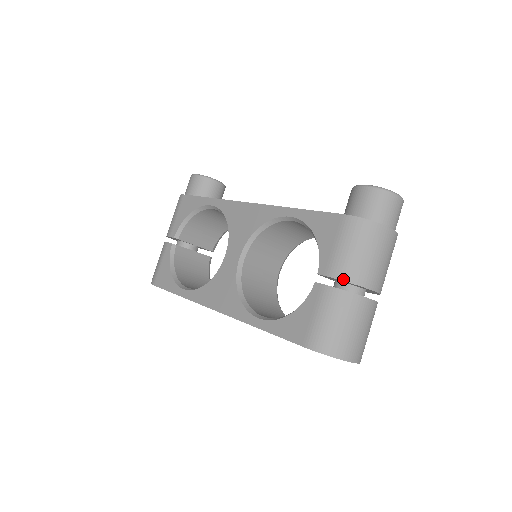
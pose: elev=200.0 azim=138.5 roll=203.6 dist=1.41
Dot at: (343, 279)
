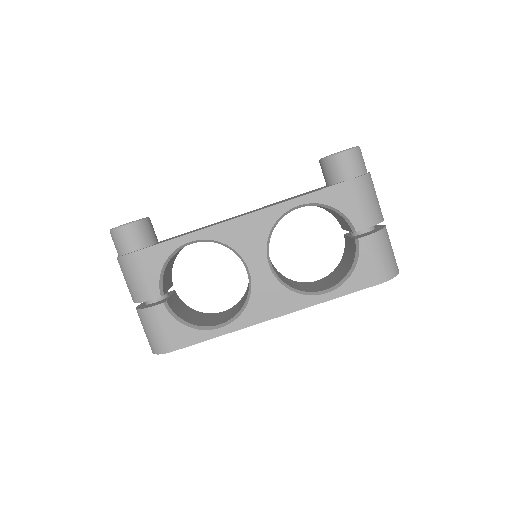
Dot at: (376, 224)
